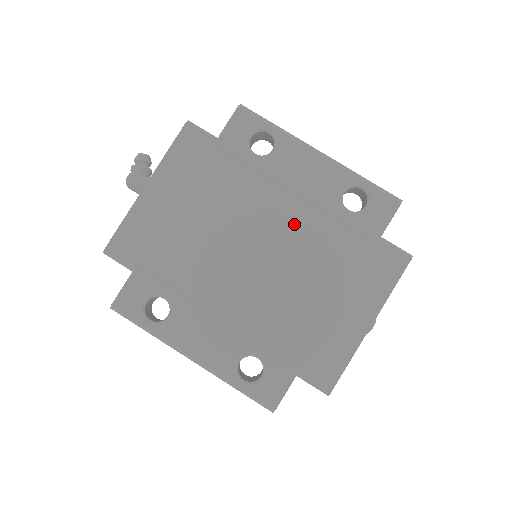
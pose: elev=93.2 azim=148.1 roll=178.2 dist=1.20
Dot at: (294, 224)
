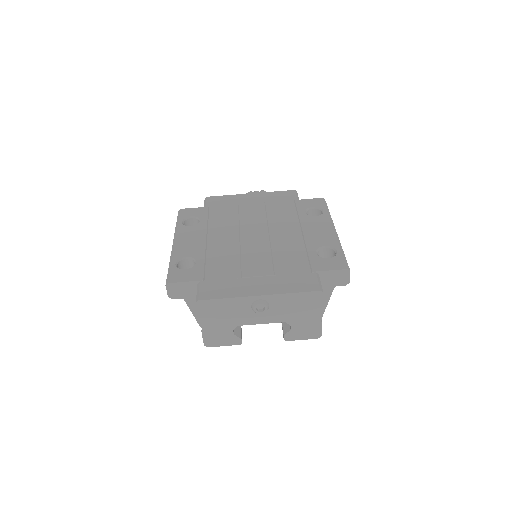
Dot at: (286, 240)
